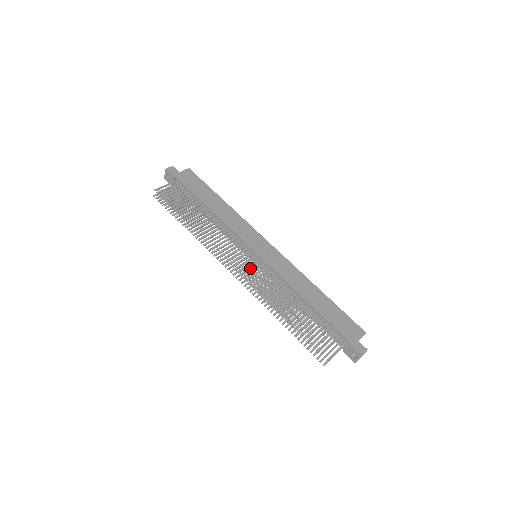
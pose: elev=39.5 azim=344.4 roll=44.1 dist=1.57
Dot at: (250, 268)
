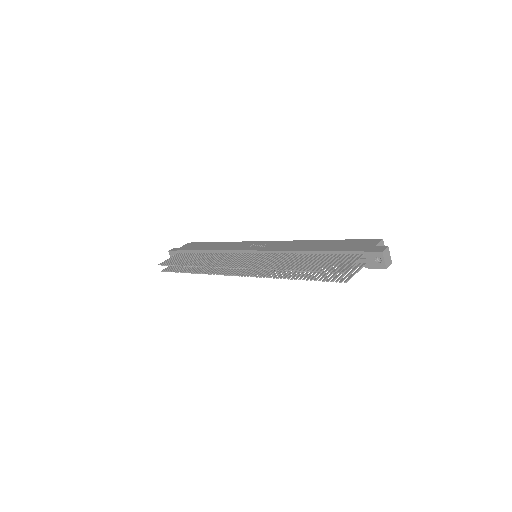
Dot at: (248, 261)
